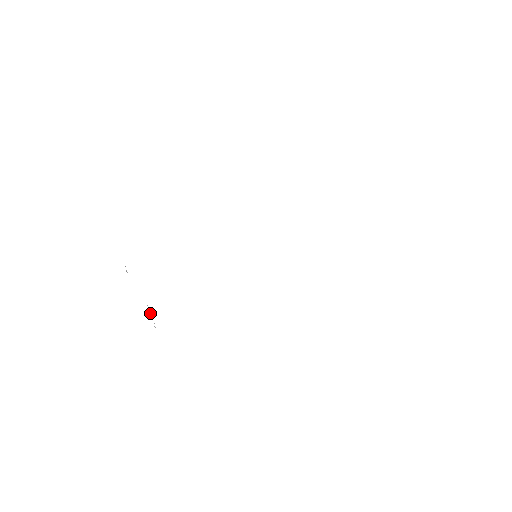
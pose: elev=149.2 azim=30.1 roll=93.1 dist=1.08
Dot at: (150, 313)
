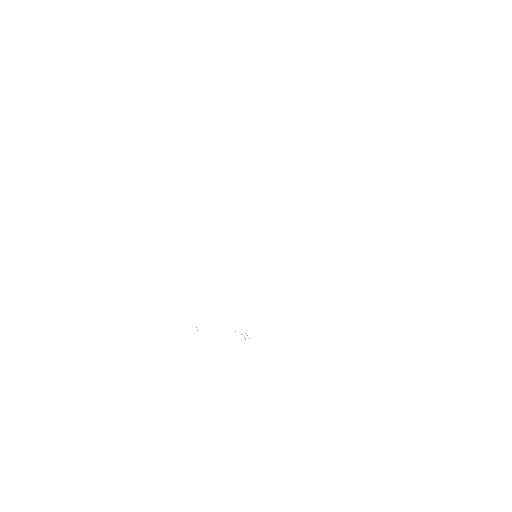
Dot at: occluded
